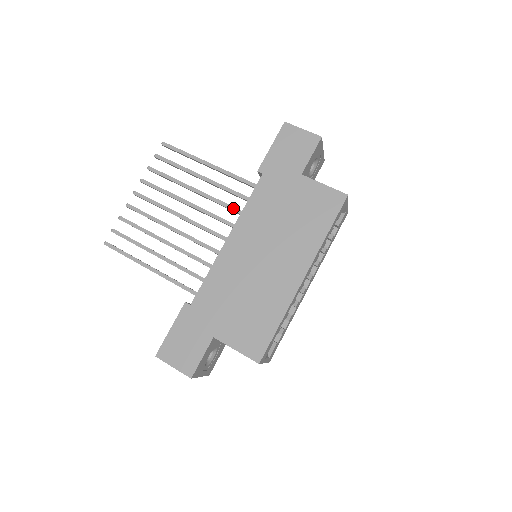
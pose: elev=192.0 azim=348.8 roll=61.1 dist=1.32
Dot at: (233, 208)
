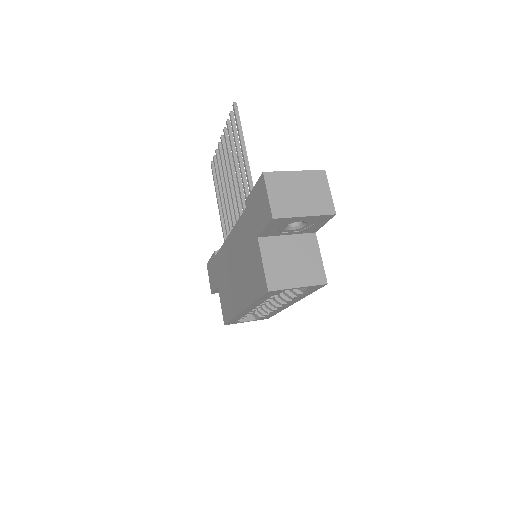
Dot at: occluded
